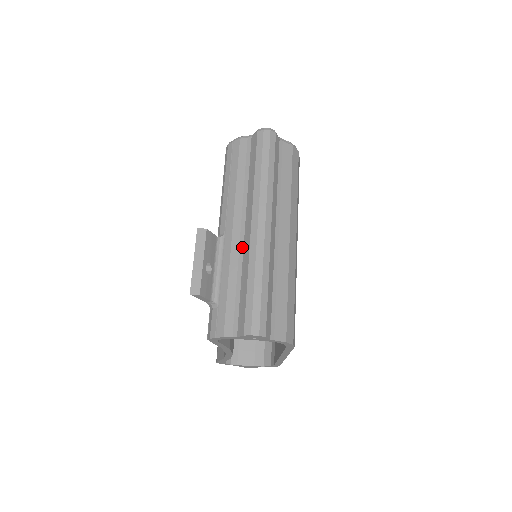
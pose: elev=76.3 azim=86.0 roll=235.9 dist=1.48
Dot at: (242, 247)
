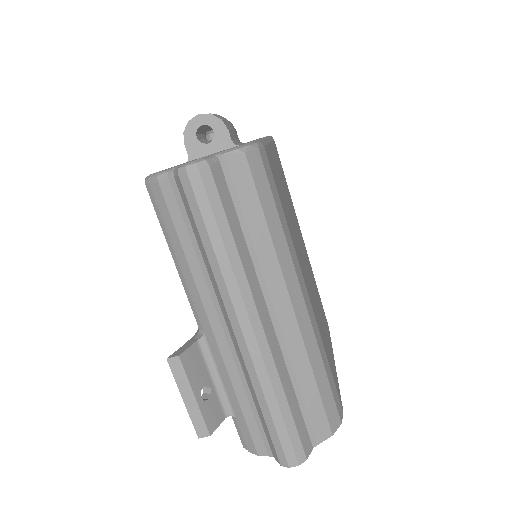
Dot at: (235, 354)
